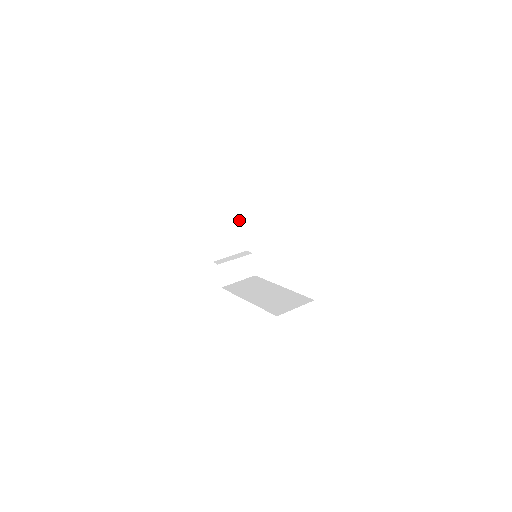
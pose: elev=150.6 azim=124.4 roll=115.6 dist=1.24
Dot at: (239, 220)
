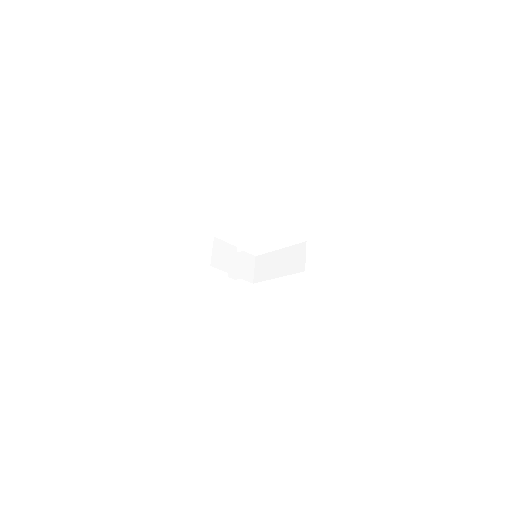
Dot at: (223, 249)
